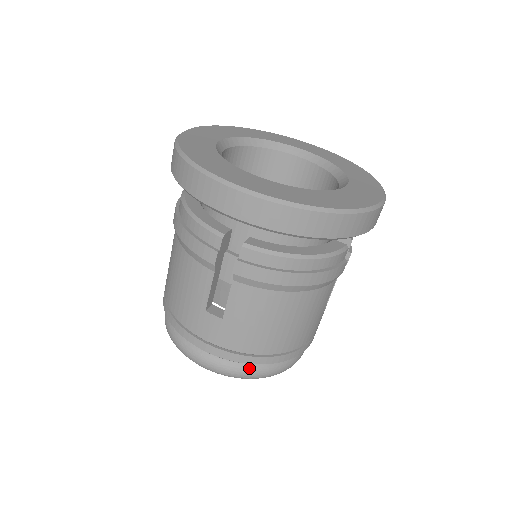
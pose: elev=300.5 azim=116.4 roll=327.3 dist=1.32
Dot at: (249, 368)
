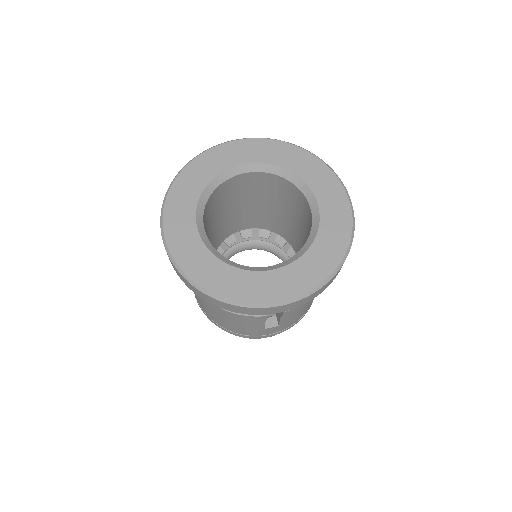
Dot at: occluded
